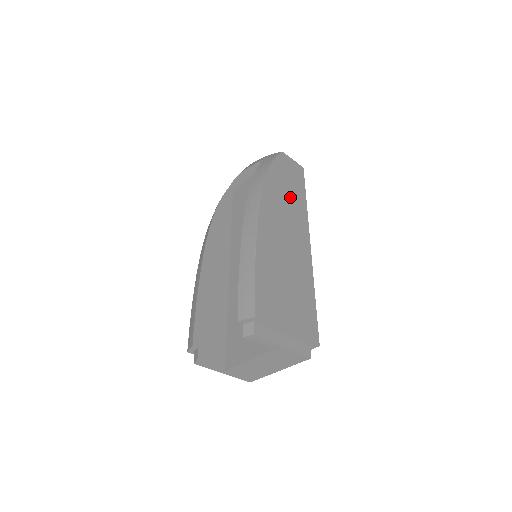
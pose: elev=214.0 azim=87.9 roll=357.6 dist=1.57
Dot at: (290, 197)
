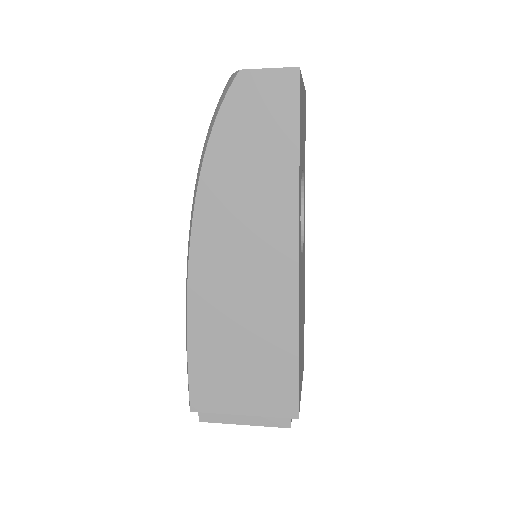
Dot at: (256, 181)
